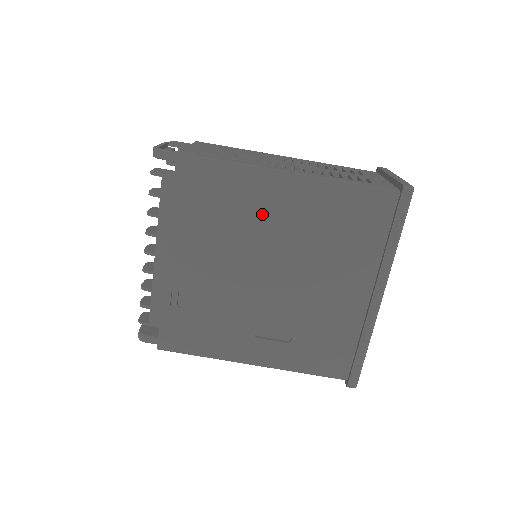
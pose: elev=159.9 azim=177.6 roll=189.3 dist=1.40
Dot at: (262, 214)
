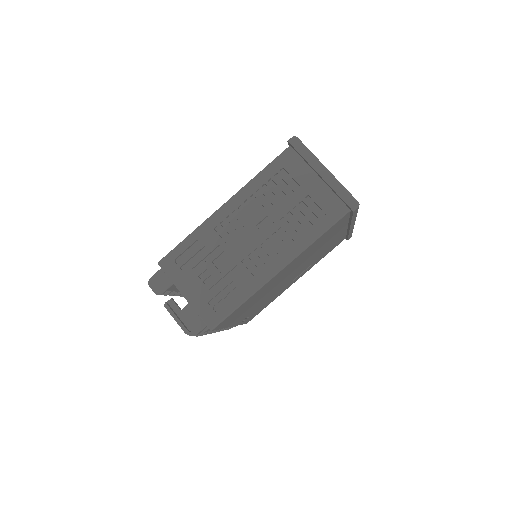
Dot at: (273, 284)
